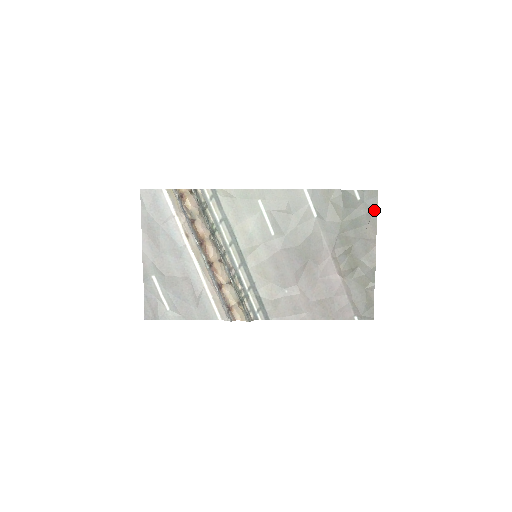
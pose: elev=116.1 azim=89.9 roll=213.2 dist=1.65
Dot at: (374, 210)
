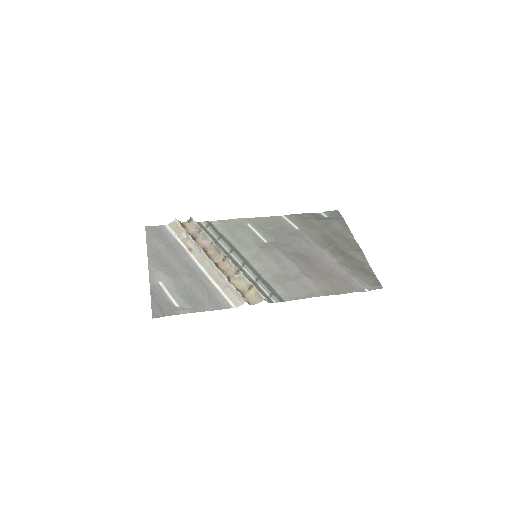
Dot at: (342, 220)
